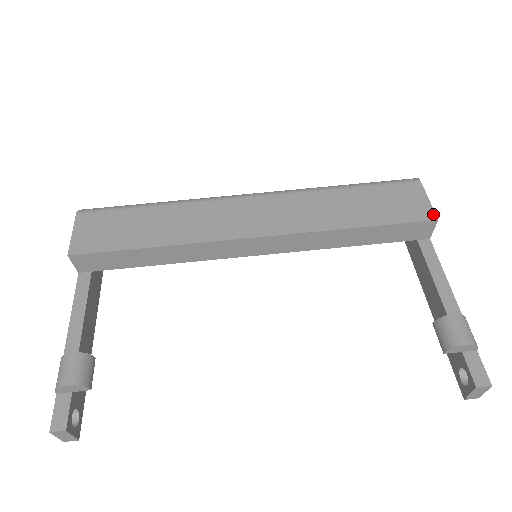
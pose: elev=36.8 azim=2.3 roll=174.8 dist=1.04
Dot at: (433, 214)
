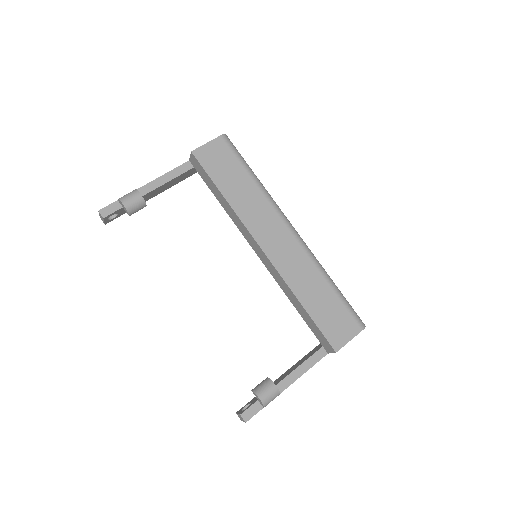
Dot at: (339, 348)
